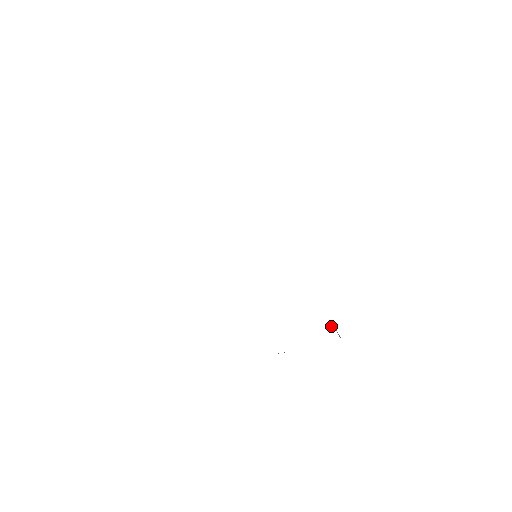
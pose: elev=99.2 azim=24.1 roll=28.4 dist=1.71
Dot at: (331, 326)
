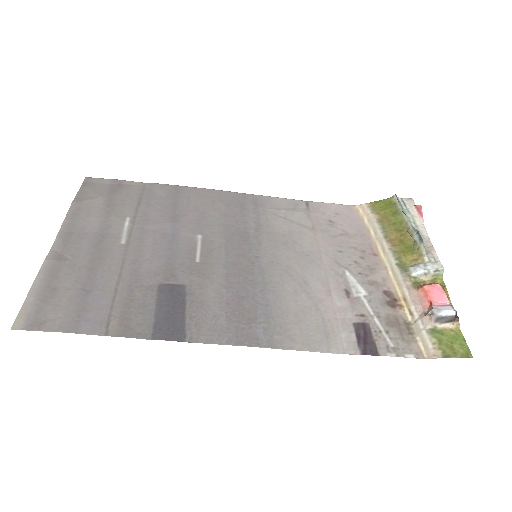
Dot at: (426, 316)
